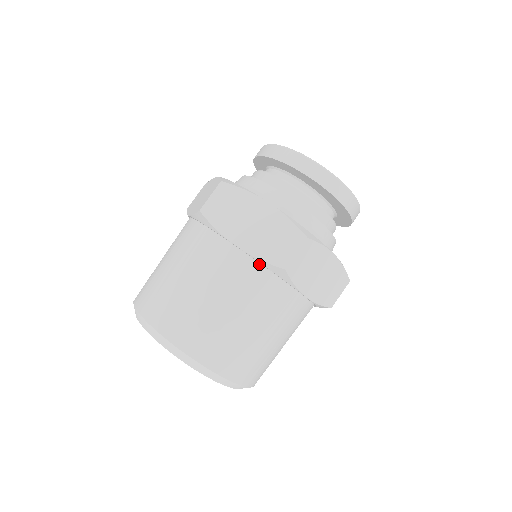
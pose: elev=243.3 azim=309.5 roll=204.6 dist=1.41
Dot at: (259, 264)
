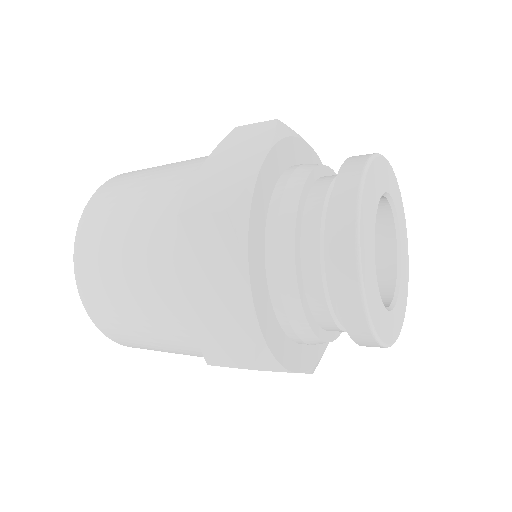
Dot at: occluded
